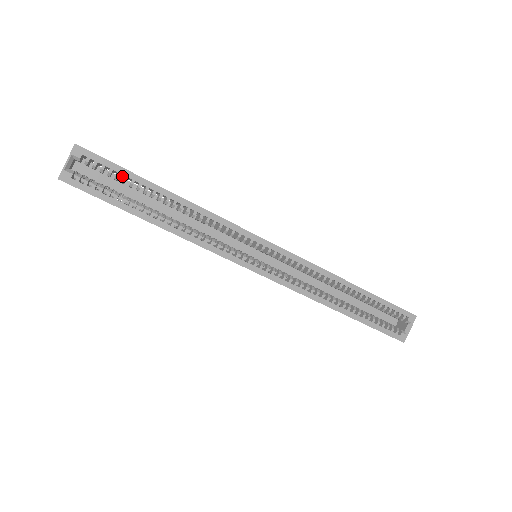
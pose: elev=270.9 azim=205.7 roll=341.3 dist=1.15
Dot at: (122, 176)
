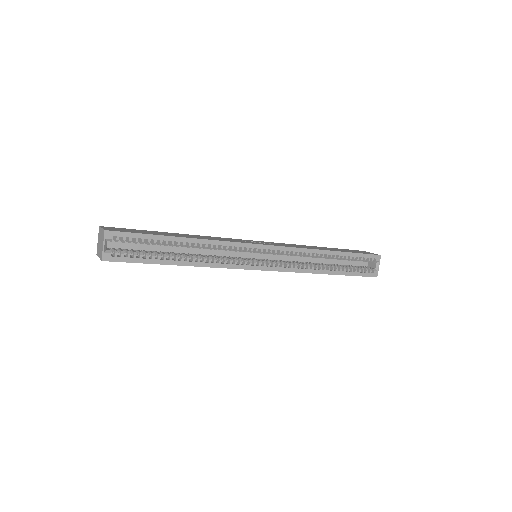
Dot at: occluded
